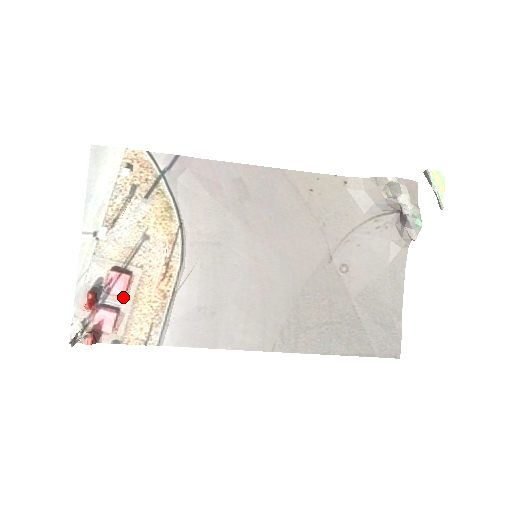
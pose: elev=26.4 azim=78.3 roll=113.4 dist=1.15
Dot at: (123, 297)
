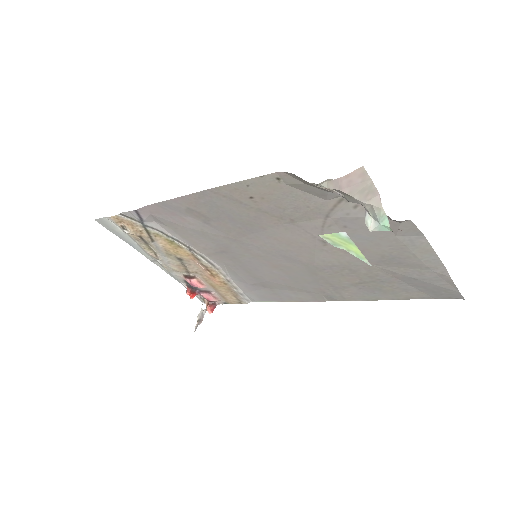
Dot at: (205, 287)
